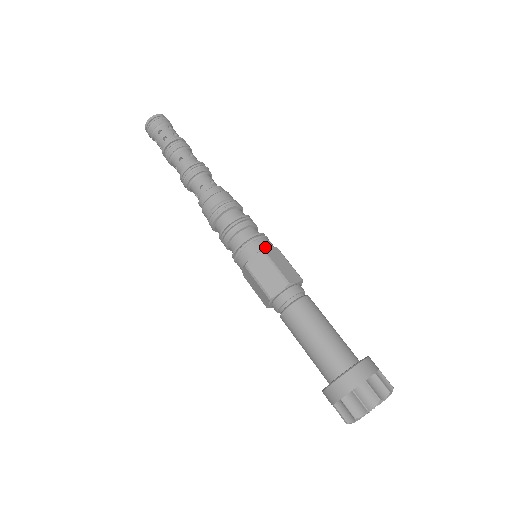
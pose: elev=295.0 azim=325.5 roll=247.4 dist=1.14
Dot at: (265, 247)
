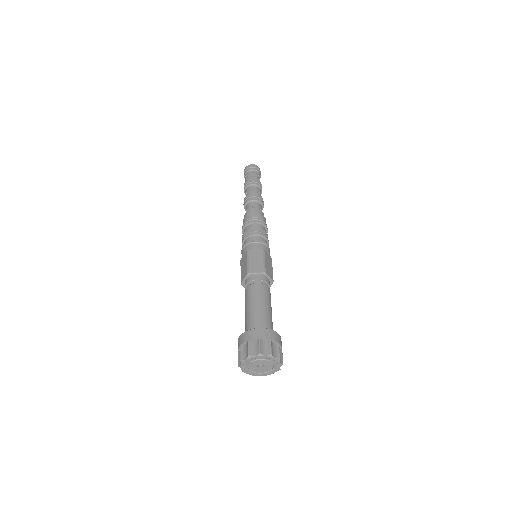
Dot at: (266, 251)
